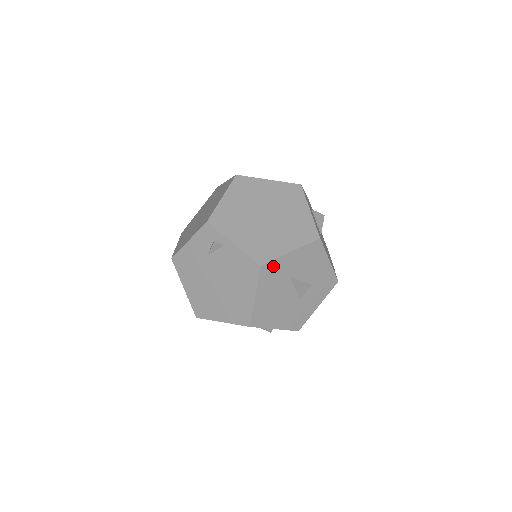
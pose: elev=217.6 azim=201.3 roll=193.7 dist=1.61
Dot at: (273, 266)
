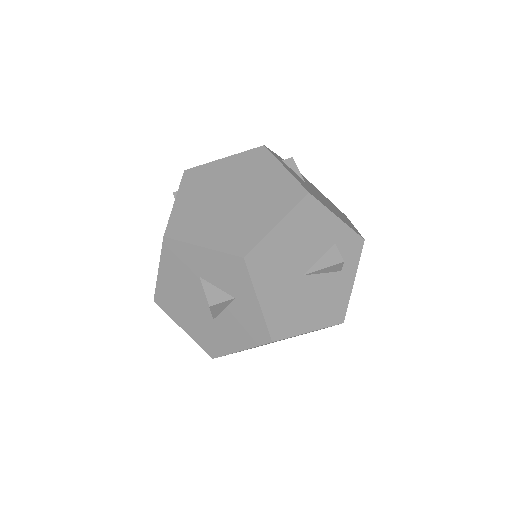
Dot at: (179, 249)
